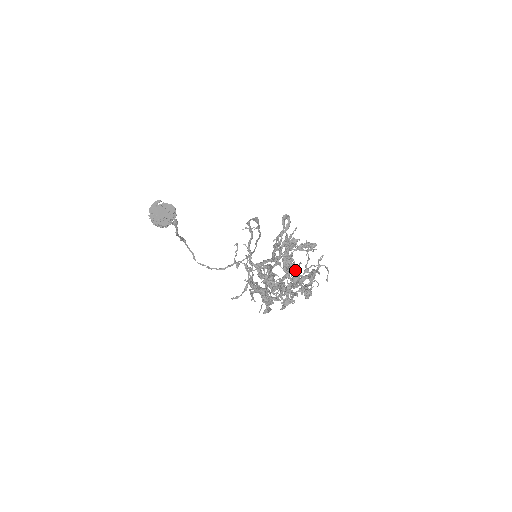
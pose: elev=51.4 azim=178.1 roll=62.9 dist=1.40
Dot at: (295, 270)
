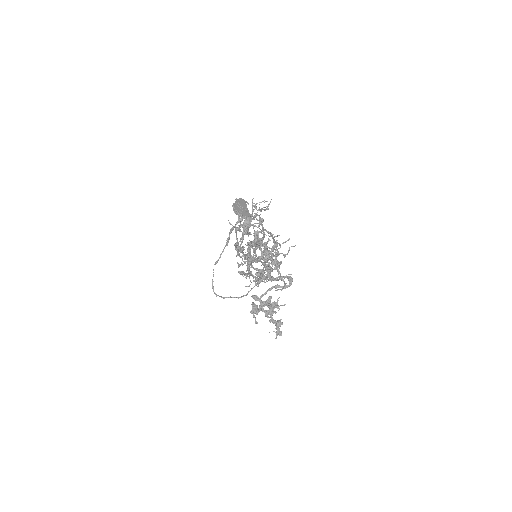
Dot at: (266, 276)
